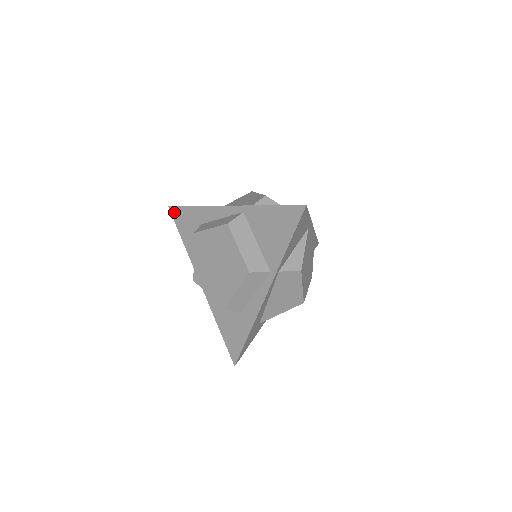
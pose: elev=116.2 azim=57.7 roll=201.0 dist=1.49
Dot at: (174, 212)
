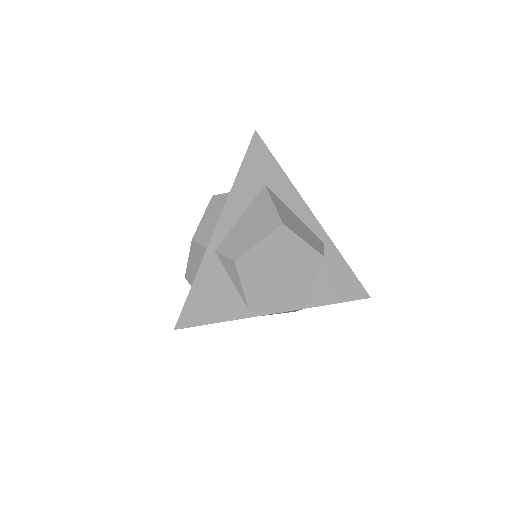
Dot at: occluded
